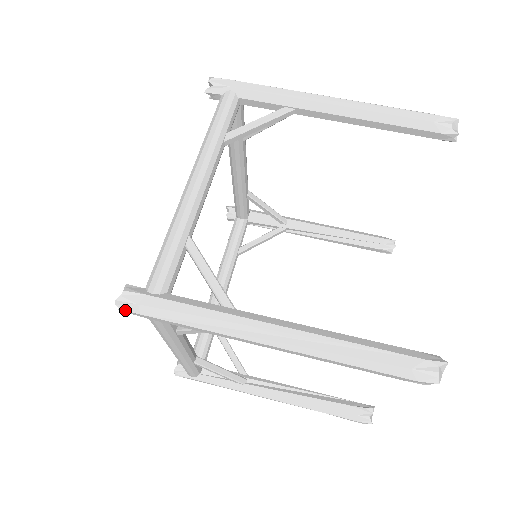
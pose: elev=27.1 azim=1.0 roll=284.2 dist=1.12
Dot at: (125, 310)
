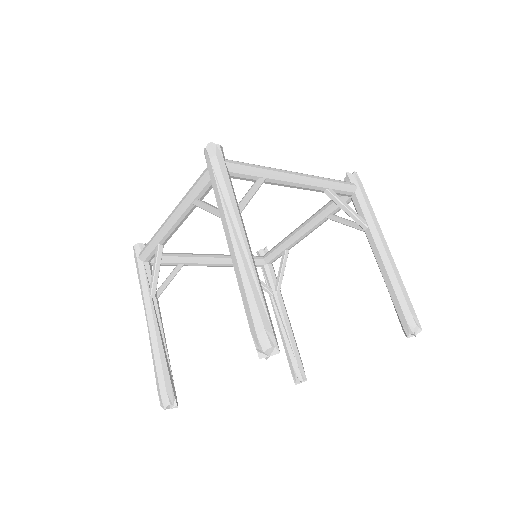
Dot at: (208, 150)
